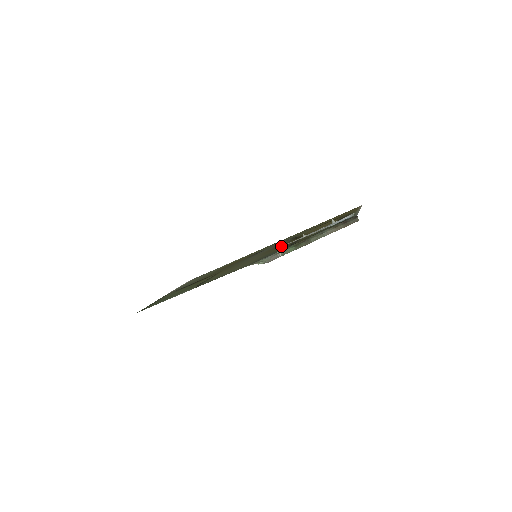
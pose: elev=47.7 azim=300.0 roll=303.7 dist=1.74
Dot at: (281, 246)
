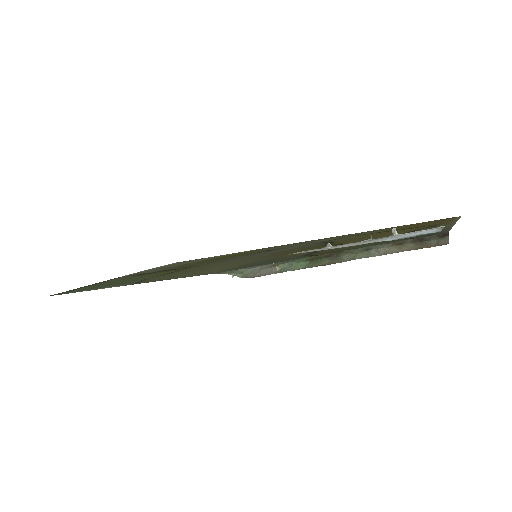
Dot at: occluded
